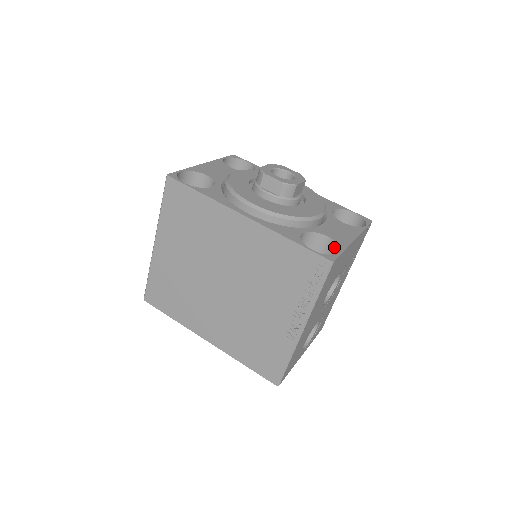
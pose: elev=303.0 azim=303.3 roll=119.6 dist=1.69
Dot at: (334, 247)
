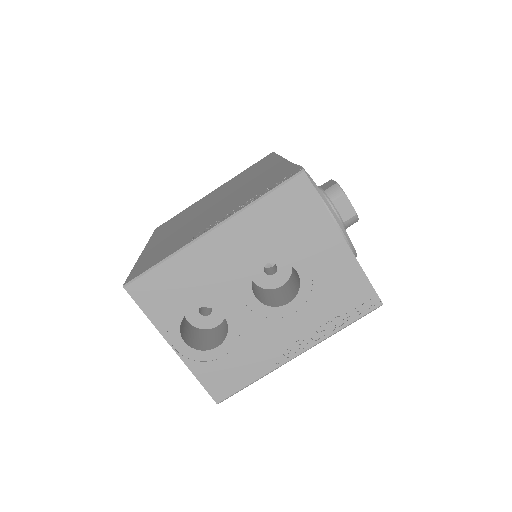
Dot at: occluded
